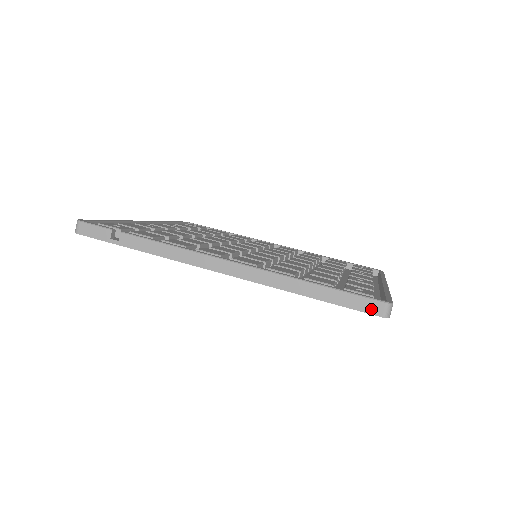
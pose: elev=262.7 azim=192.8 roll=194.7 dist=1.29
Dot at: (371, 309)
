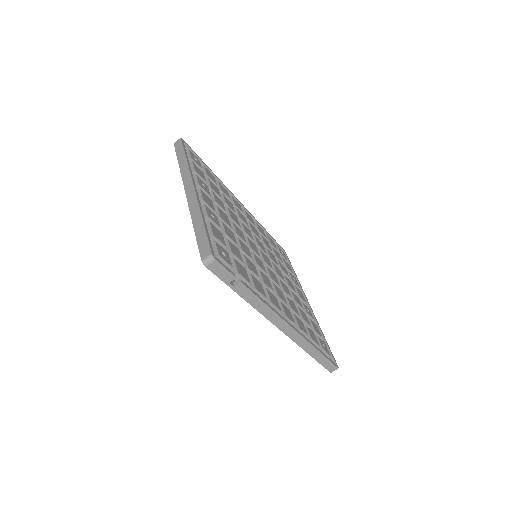
Dot at: (330, 369)
